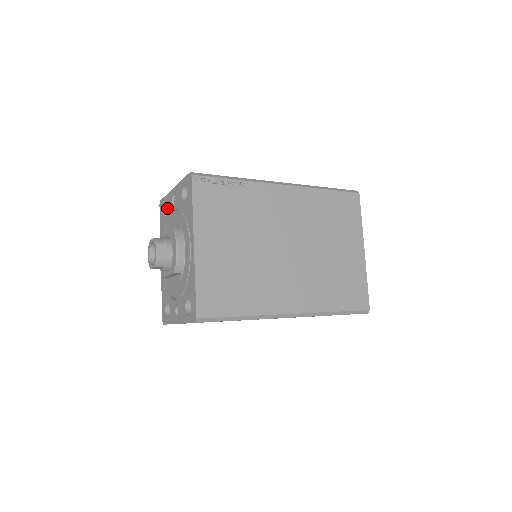
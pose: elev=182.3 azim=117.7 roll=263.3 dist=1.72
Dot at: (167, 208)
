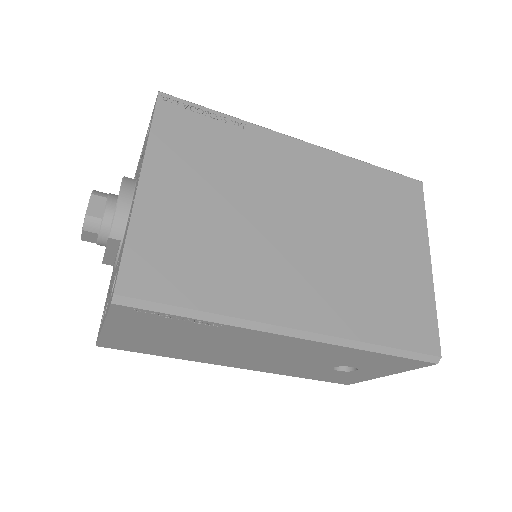
Dot at: occluded
